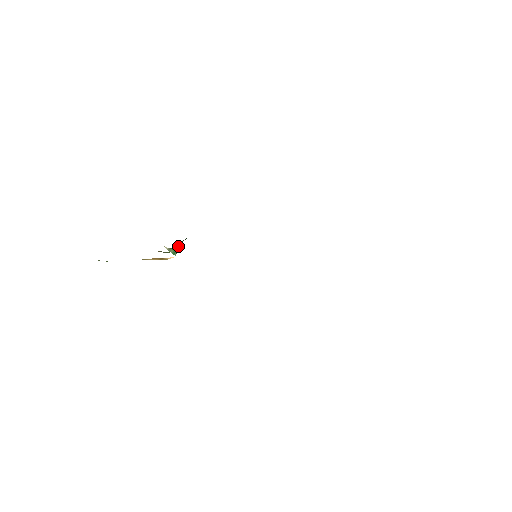
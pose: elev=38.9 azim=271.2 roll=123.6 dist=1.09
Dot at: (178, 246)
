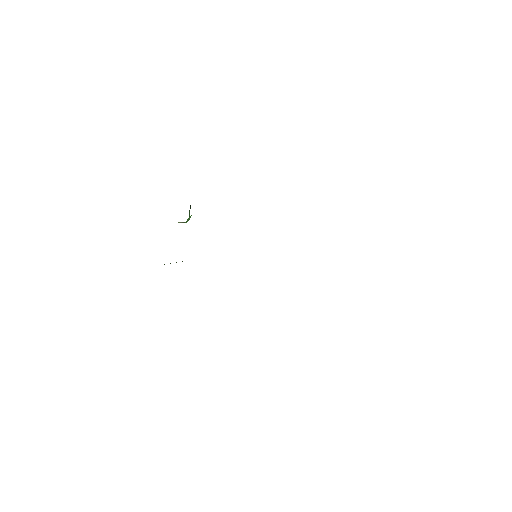
Dot at: (189, 217)
